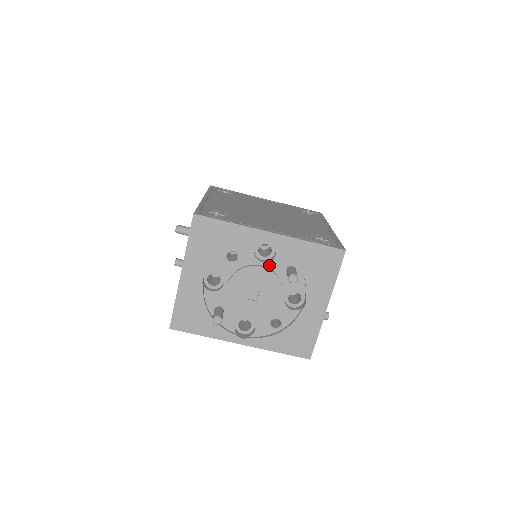
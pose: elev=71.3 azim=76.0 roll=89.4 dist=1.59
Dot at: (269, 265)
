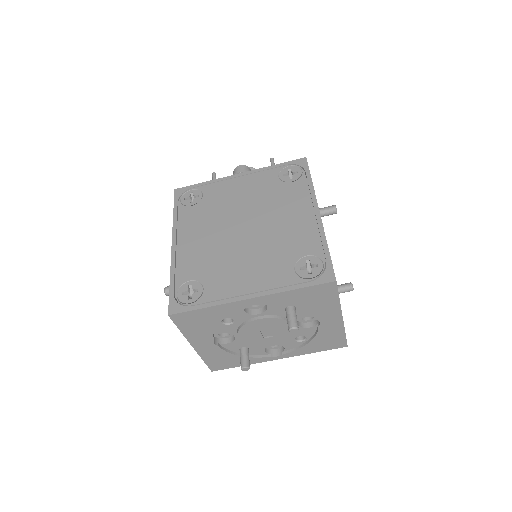
Dot at: (266, 313)
